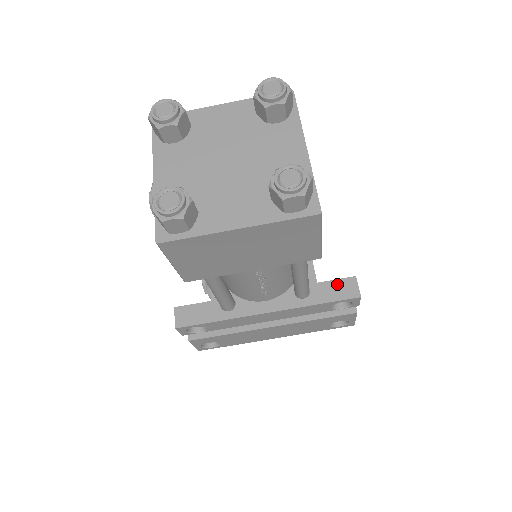
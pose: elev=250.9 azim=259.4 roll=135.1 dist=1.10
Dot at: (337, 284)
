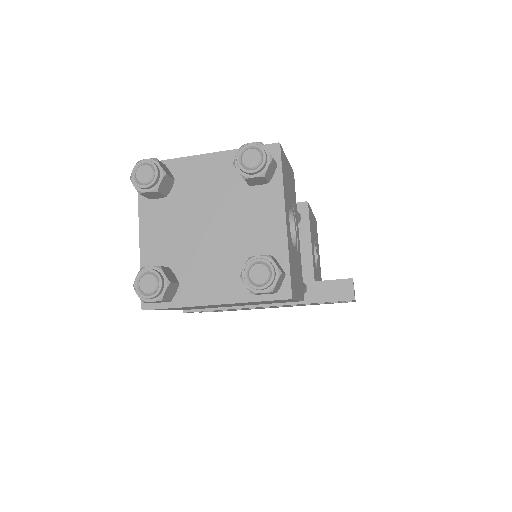
Dot at: (333, 285)
